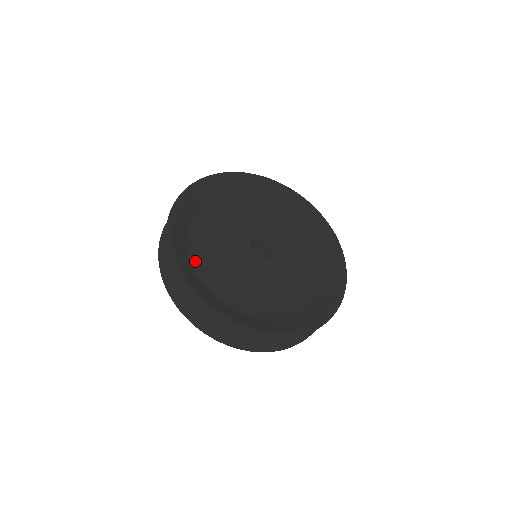
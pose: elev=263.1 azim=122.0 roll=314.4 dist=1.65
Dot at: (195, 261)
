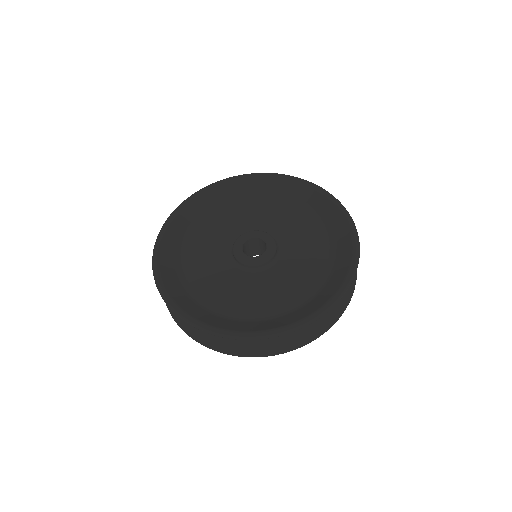
Dot at: (208, 216)
